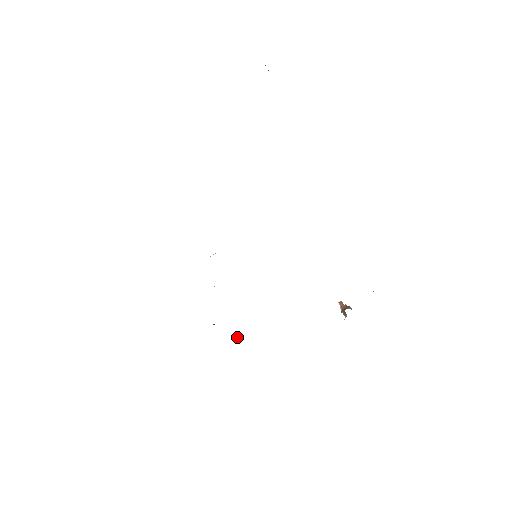
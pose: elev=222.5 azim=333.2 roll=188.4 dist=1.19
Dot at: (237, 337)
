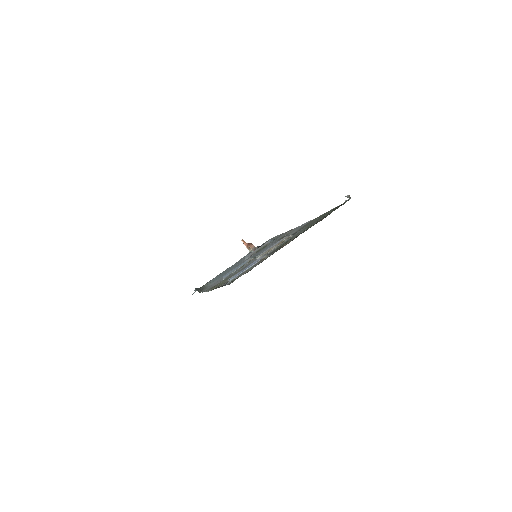
Dot at: (201, 289)
